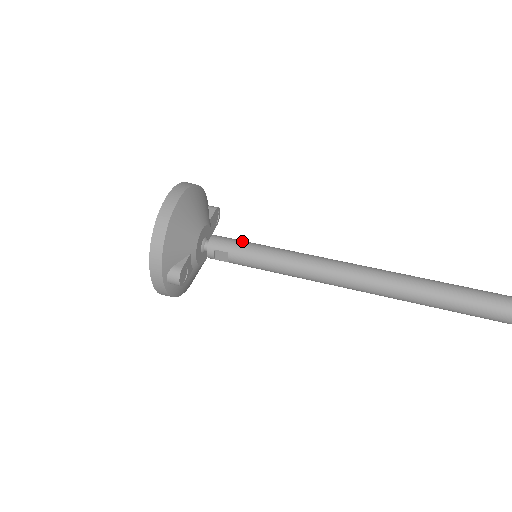
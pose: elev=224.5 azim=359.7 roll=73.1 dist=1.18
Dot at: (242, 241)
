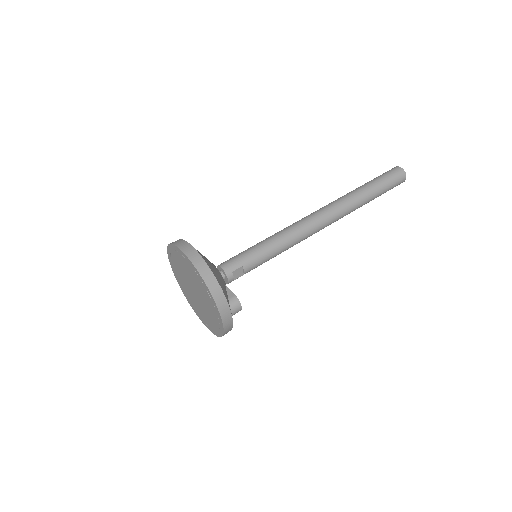
Dot at: (241, 253)
